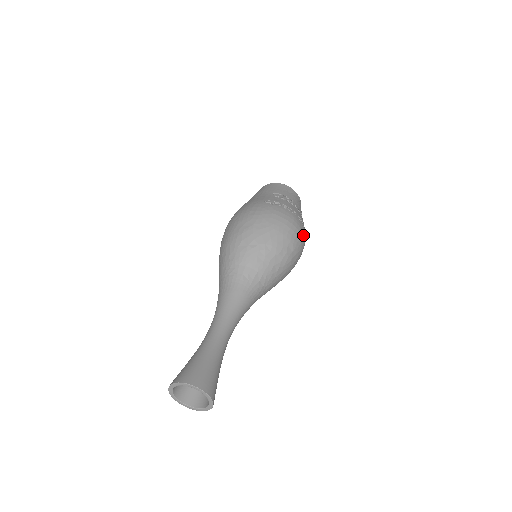
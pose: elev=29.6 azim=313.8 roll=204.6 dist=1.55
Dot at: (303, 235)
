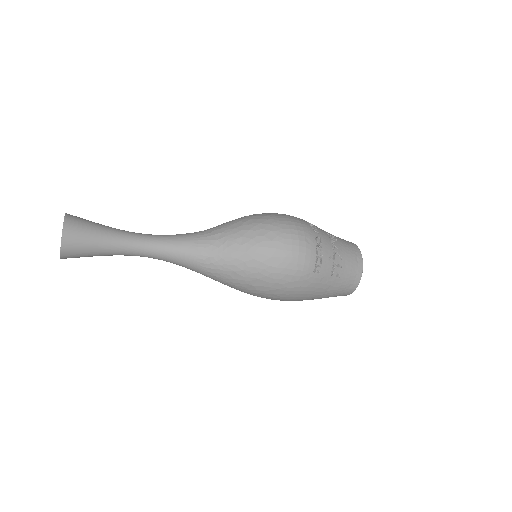
Dot at: (304, 245)
